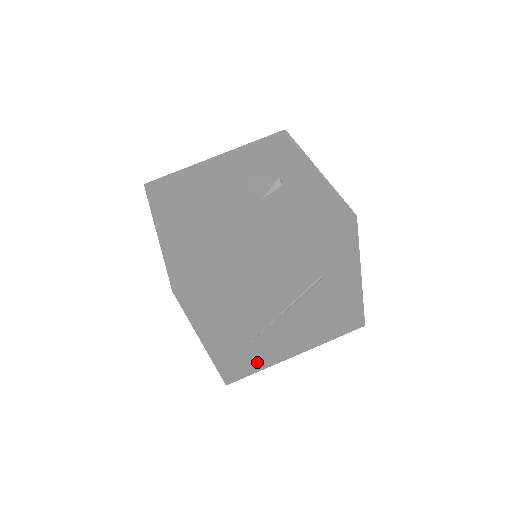
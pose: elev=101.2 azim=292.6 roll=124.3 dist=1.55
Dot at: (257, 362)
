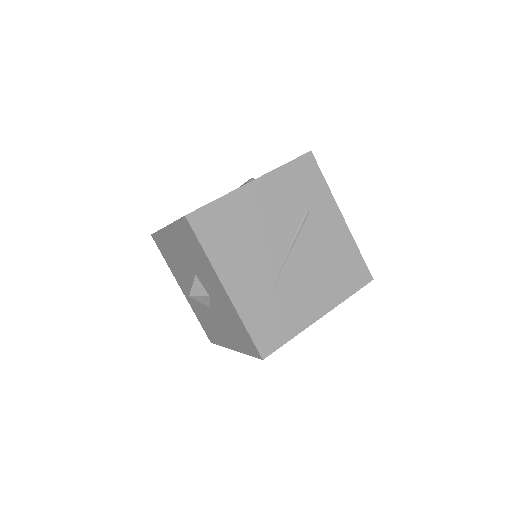
Dot at: (285, 324)
